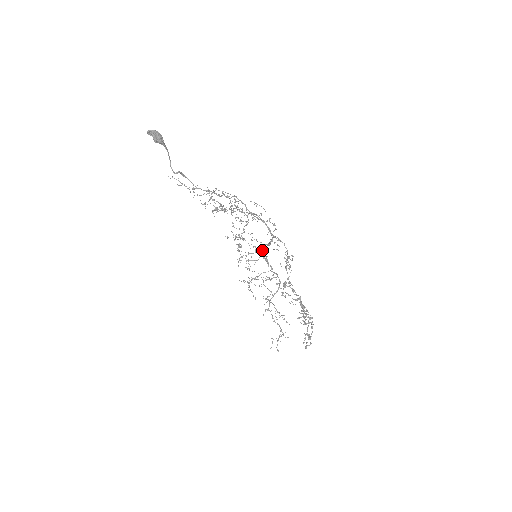
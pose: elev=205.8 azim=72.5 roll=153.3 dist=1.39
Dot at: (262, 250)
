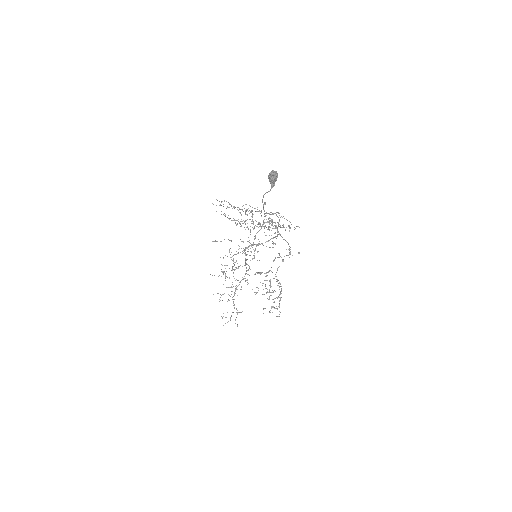
Dot at: (253, 249)
